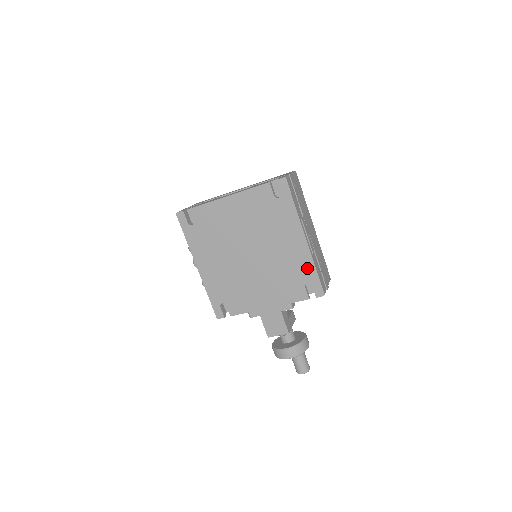
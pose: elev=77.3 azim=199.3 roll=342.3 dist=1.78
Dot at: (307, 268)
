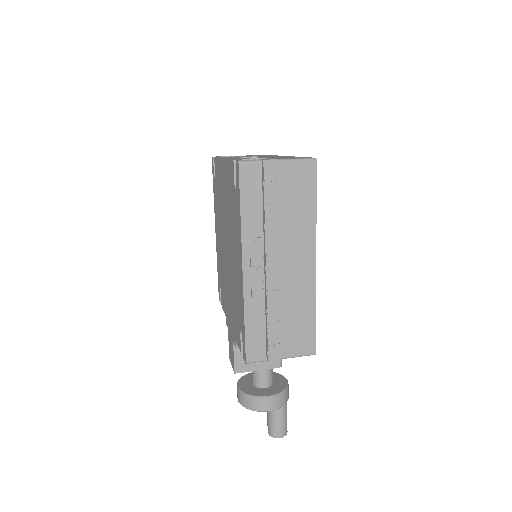
Dot at: (242, 311)
